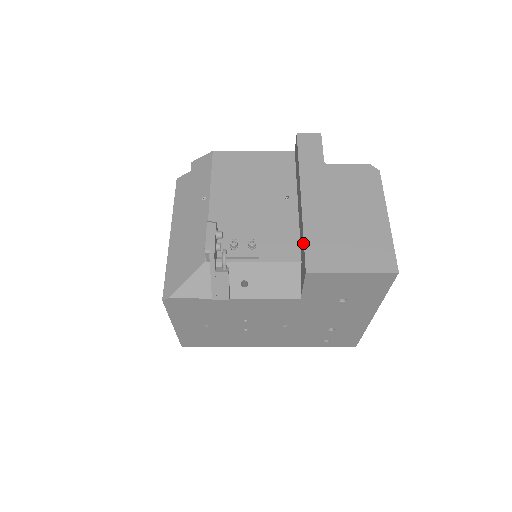
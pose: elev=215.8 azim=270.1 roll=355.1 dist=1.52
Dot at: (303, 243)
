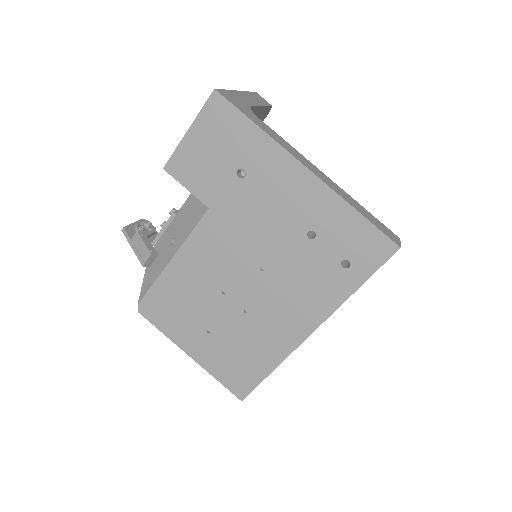
Dot at: occluded
